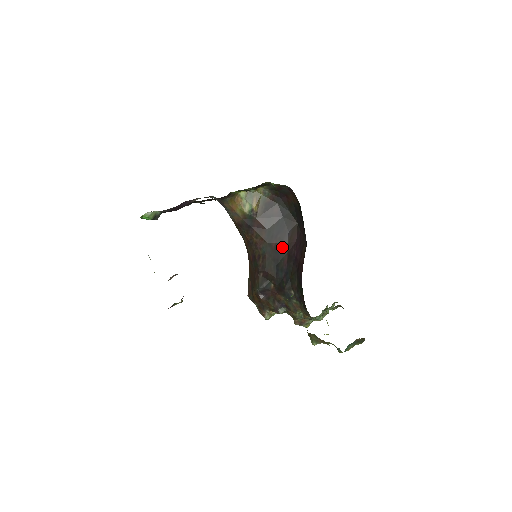
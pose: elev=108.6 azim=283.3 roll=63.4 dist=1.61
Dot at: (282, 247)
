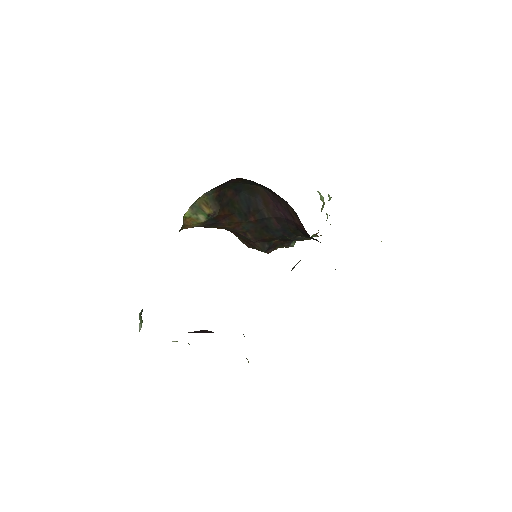
Dot at: (263, 216)
